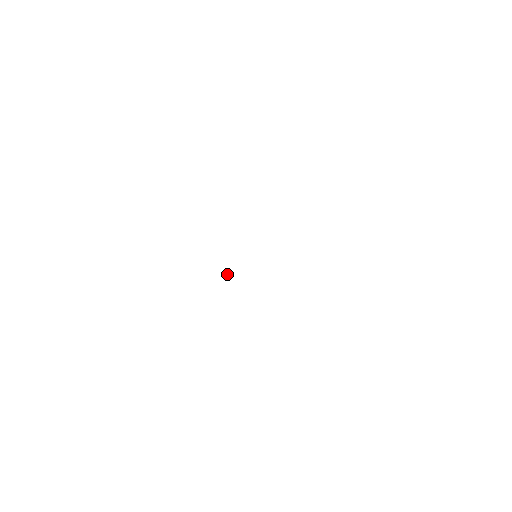
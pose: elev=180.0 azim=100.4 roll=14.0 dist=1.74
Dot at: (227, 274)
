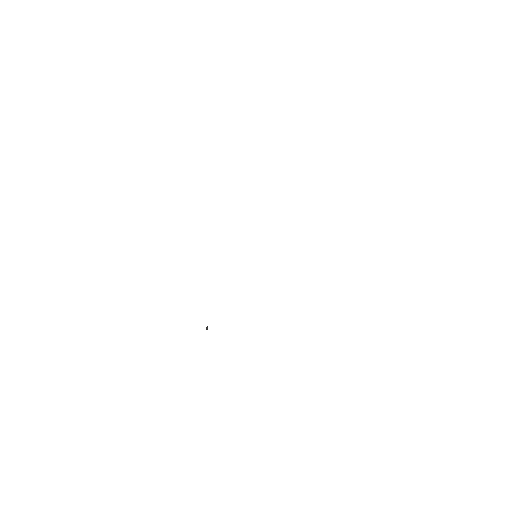
Dot at: (206, 327)
